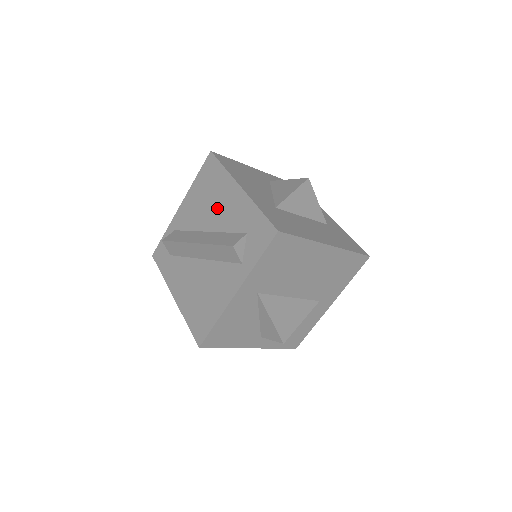
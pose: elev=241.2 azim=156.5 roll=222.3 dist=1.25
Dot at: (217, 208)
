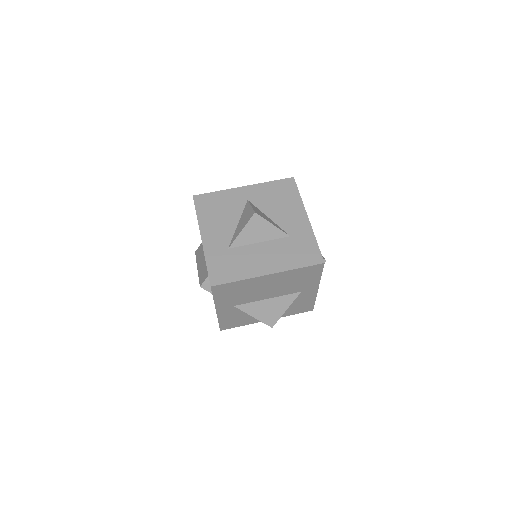
Dot at: occluded
